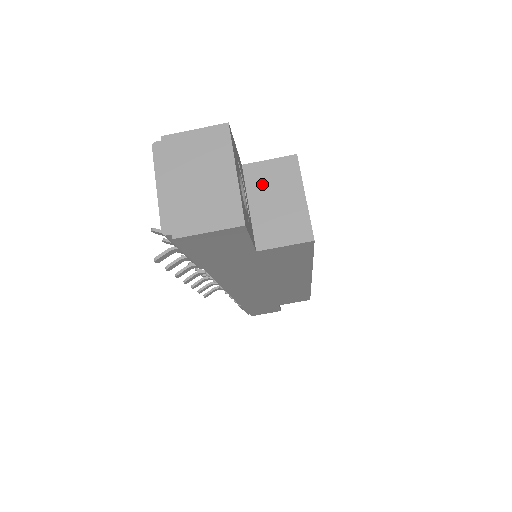
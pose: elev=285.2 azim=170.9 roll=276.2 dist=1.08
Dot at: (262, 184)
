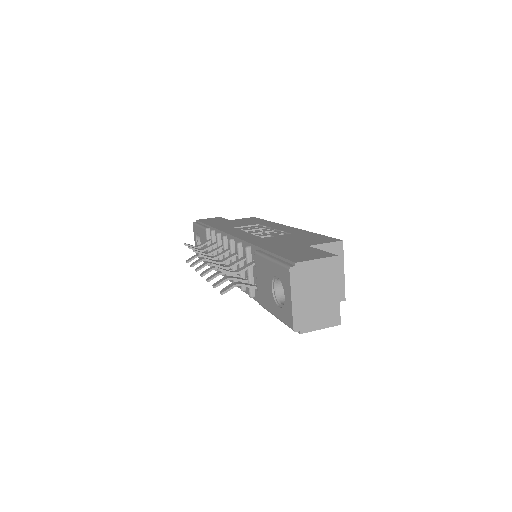
Dot at: occluded
